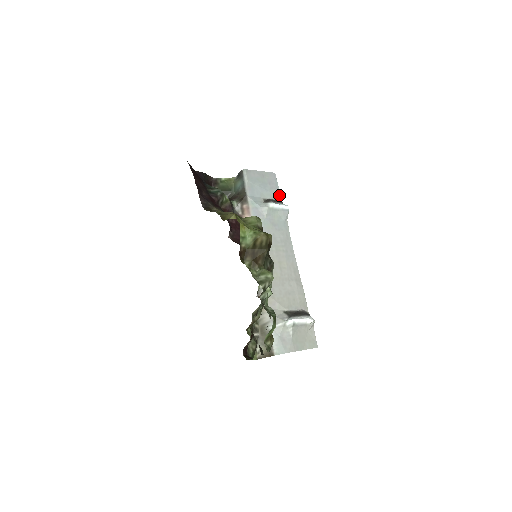
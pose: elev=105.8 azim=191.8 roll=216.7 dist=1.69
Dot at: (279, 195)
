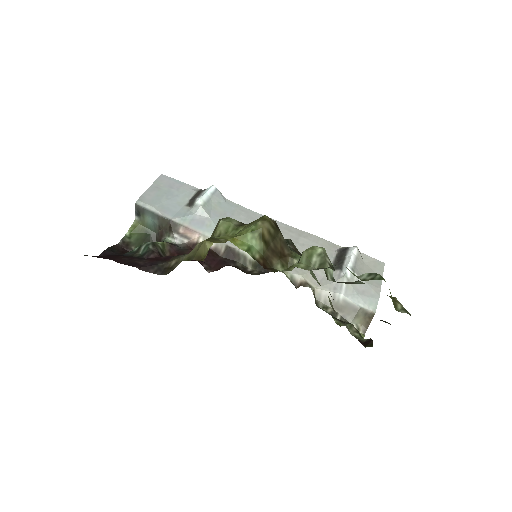
Dot at: (191, 187)
